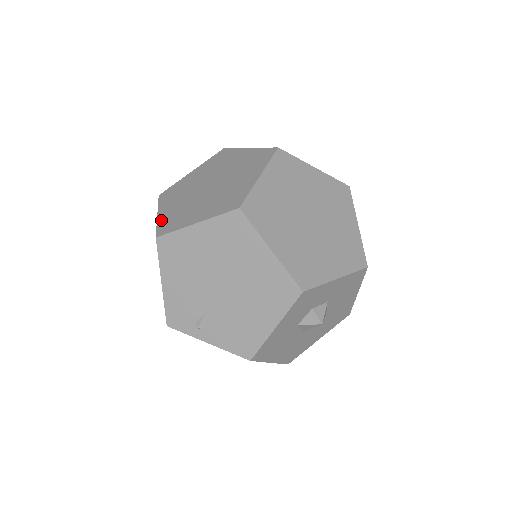
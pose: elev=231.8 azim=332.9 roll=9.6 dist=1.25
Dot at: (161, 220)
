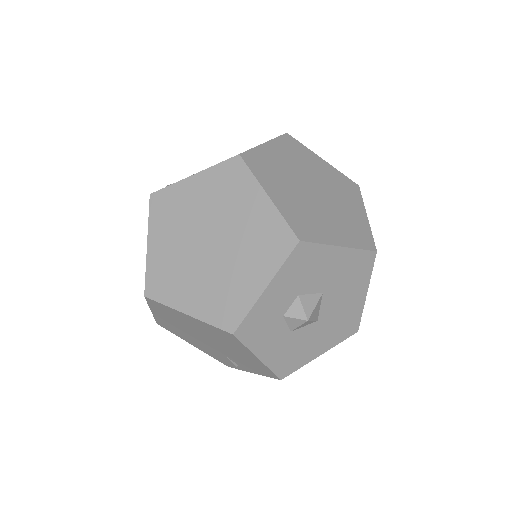
Dot at: occluded
